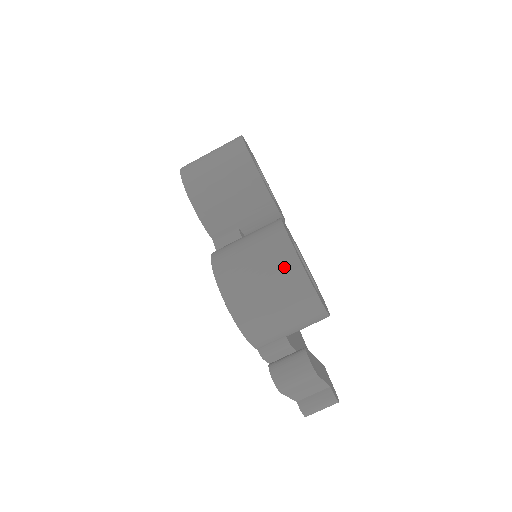
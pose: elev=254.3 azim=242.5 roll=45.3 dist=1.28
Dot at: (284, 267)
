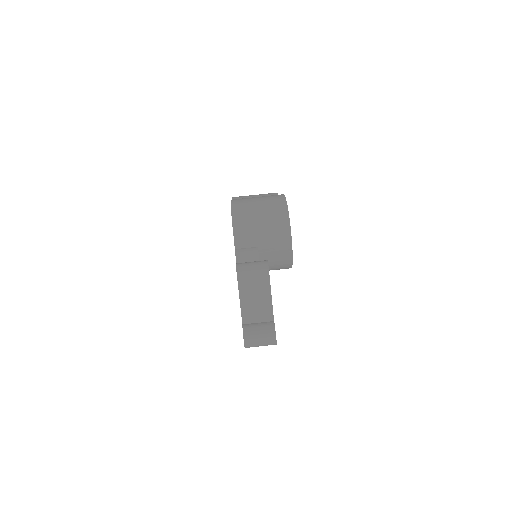
Dot at: (274, 198)
